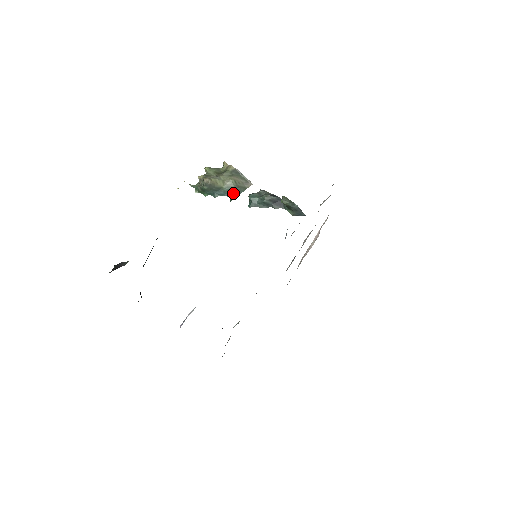
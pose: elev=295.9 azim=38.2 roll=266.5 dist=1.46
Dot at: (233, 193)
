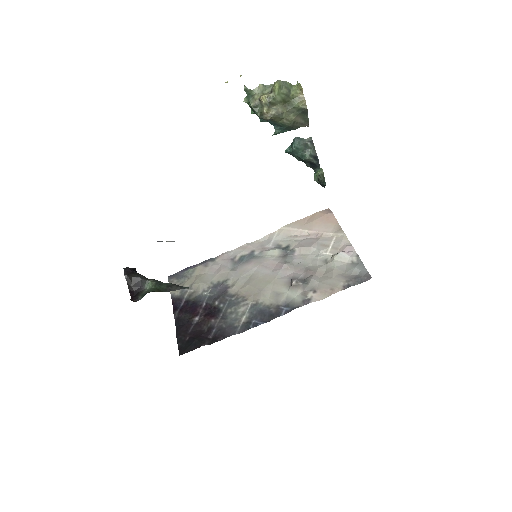
Dot at: (282, 129)
